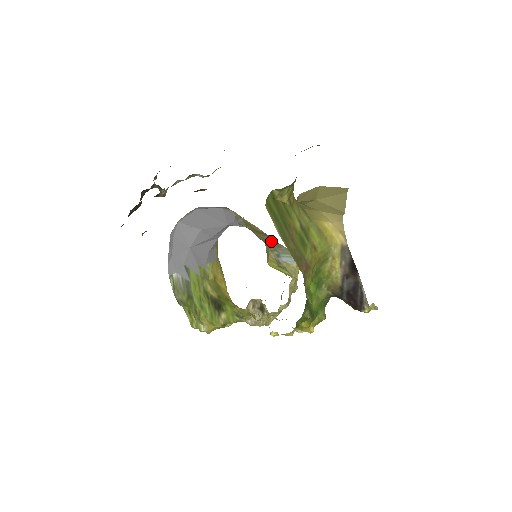
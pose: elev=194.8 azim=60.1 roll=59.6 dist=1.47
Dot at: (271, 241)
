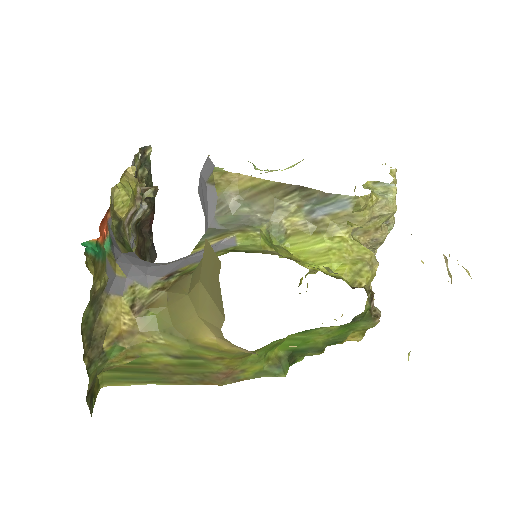
Dot at: (294, 191)
